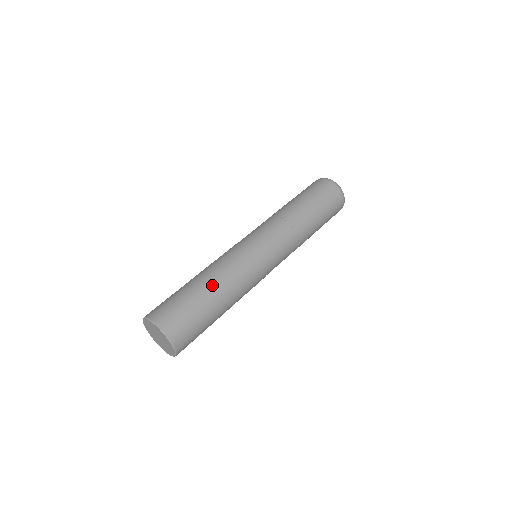
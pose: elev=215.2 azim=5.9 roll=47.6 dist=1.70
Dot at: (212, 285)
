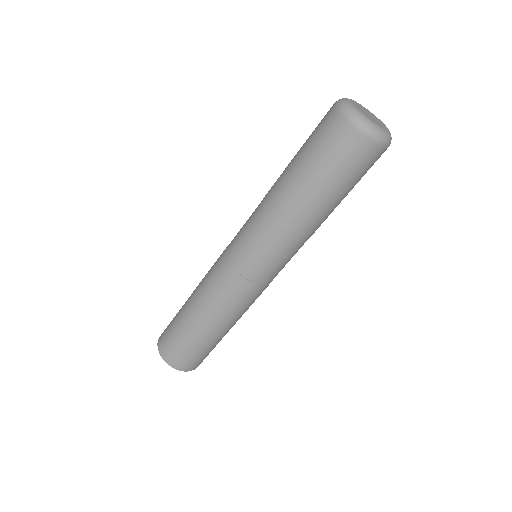
Dot at: (191, 308)
